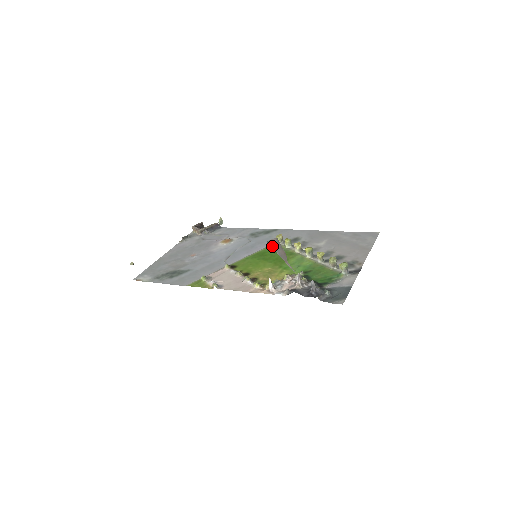
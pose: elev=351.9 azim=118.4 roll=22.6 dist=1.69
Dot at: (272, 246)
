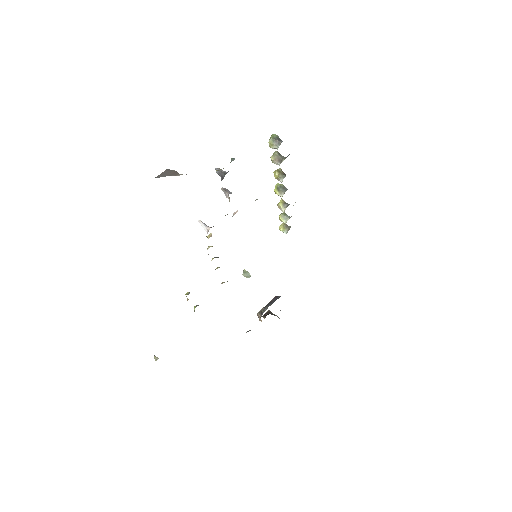
Dot at: occluded
